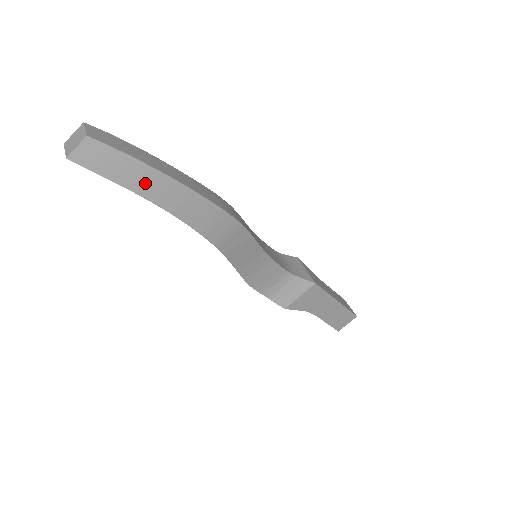
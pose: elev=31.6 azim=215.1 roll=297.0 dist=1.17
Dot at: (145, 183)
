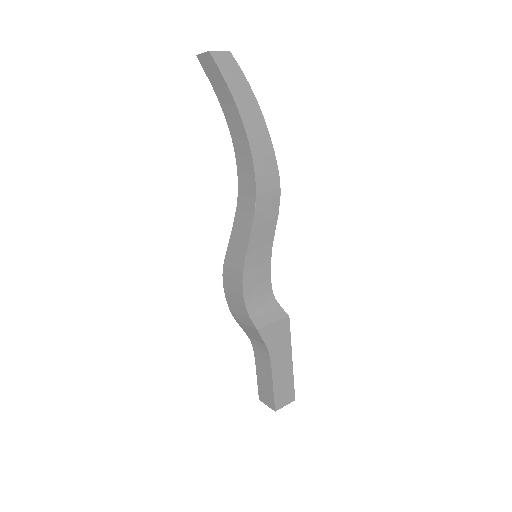
Dot at: (247, 106)
